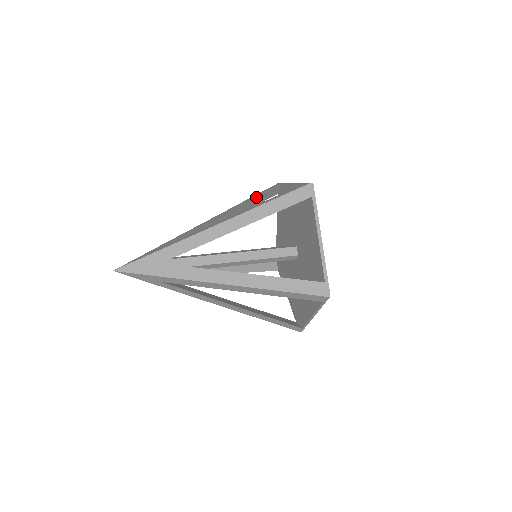
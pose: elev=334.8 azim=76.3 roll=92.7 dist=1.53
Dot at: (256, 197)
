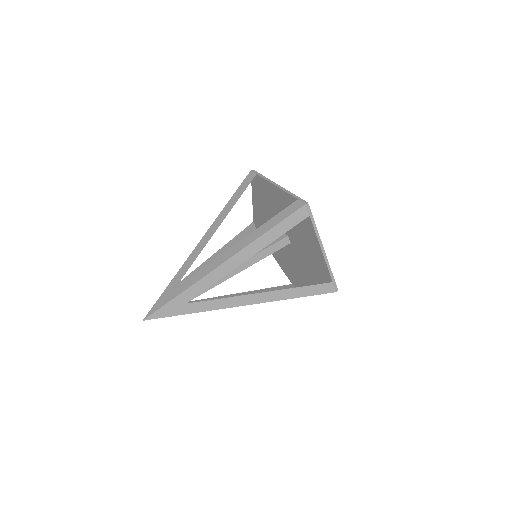
Dot at: (238, 198)
